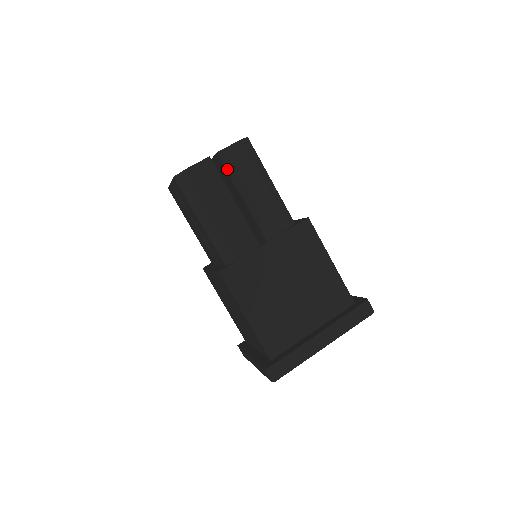
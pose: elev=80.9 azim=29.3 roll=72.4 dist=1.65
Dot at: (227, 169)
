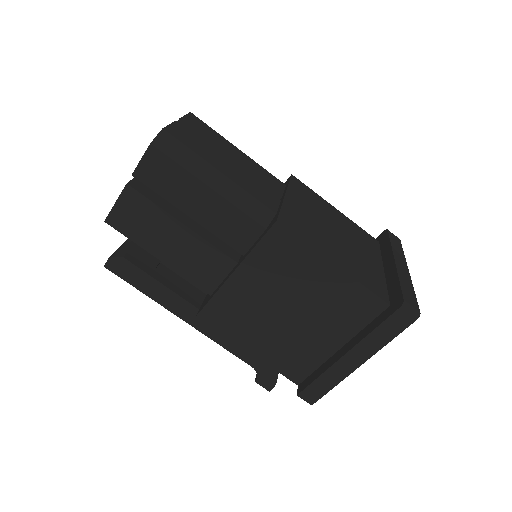
Dot at: (199, 133)
